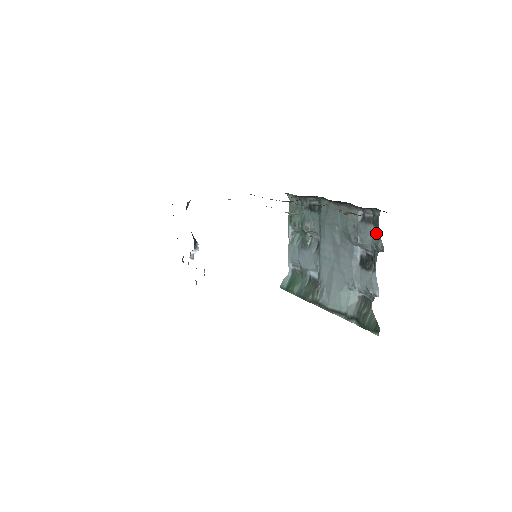
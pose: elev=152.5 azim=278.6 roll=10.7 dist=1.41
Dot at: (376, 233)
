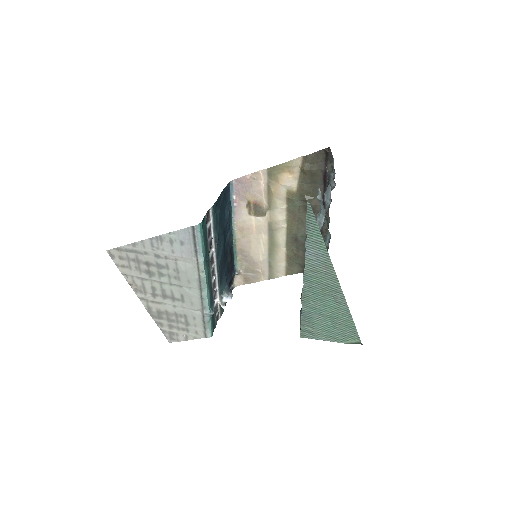
Dot at: occluded
